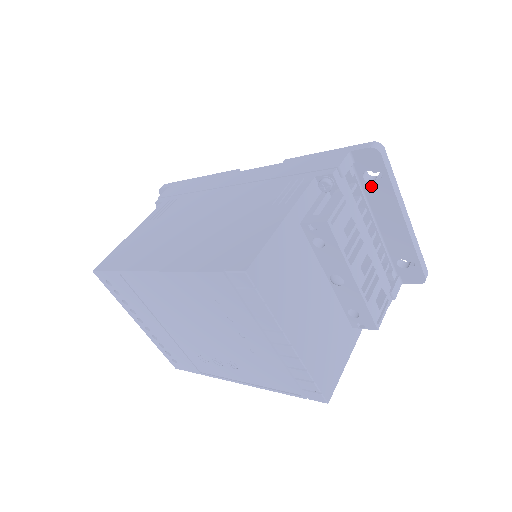
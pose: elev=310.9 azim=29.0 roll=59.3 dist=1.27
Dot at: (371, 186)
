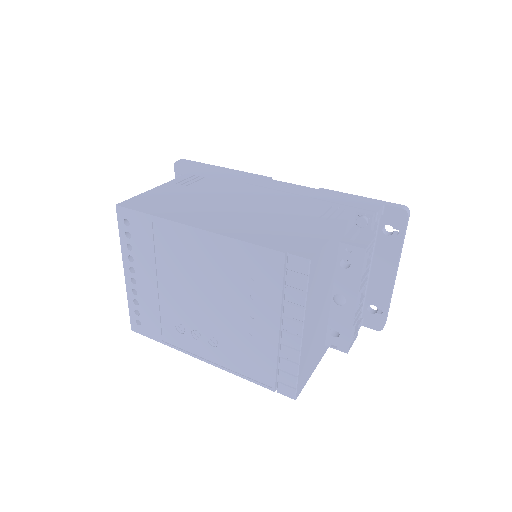
Dot at: (385, 238)
